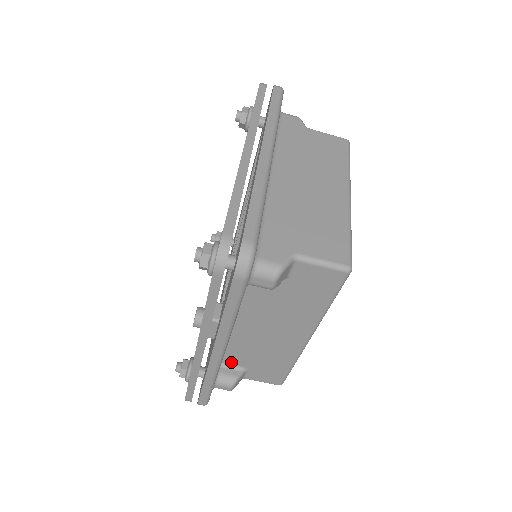
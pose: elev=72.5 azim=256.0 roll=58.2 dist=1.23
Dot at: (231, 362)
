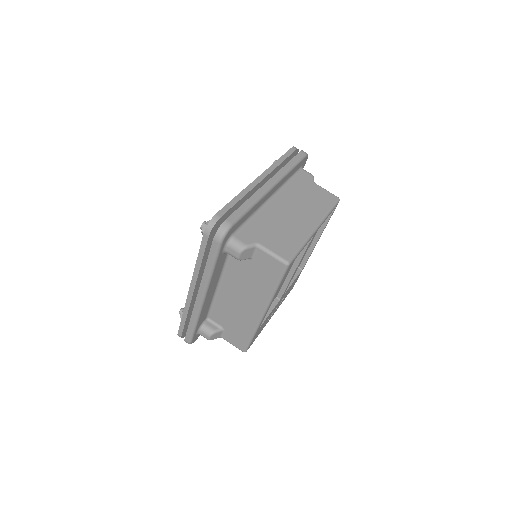
Dot at: (215, 319)
